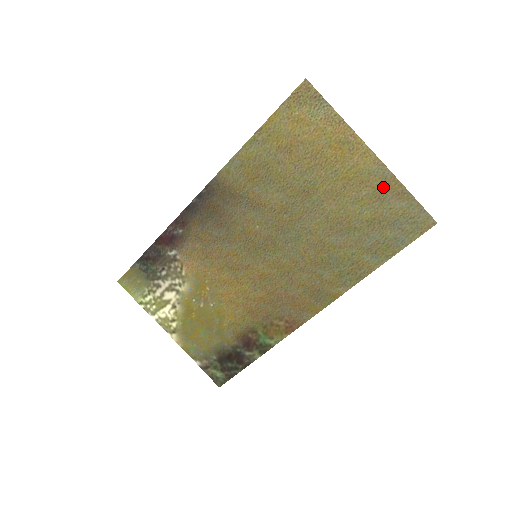
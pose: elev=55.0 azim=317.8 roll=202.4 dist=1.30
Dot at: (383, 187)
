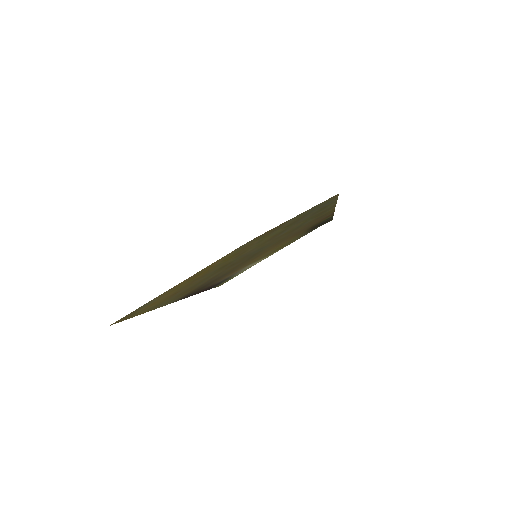
Dot at: occluded
